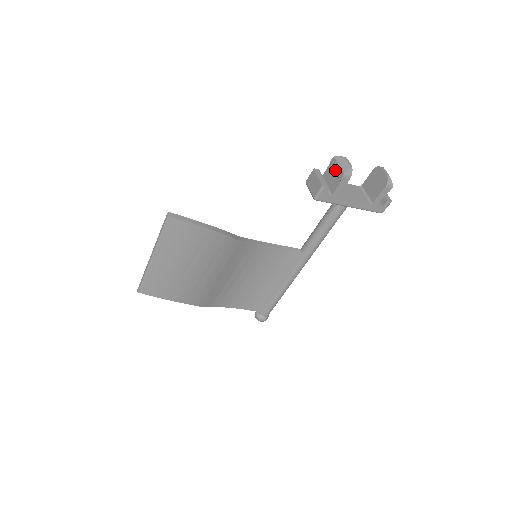
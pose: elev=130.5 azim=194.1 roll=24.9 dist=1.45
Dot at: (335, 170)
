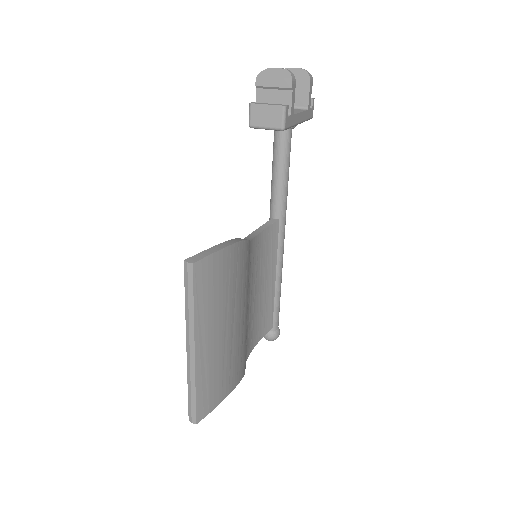
Dot at: (273, 86)
